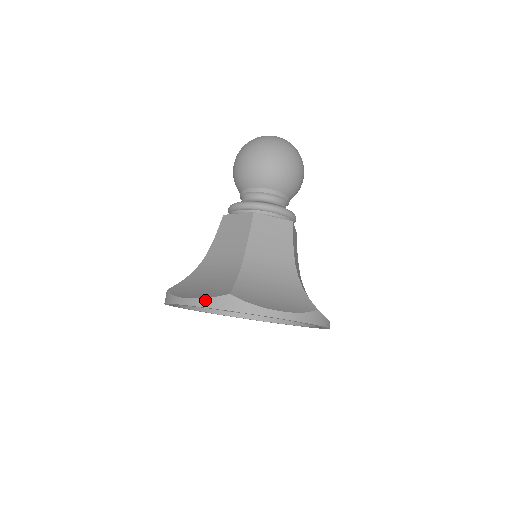
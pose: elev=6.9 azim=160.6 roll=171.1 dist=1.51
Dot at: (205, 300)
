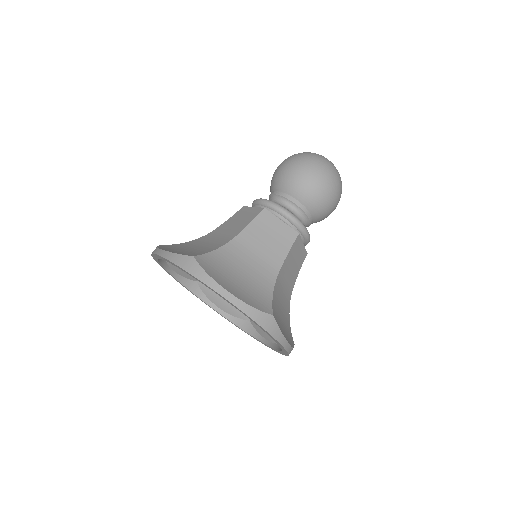
Dot at: (250, 308)
